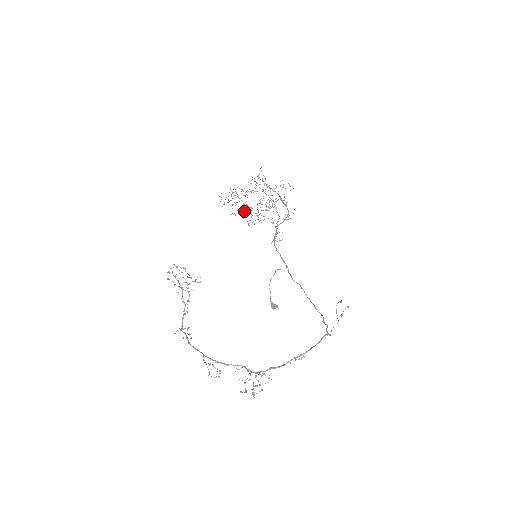
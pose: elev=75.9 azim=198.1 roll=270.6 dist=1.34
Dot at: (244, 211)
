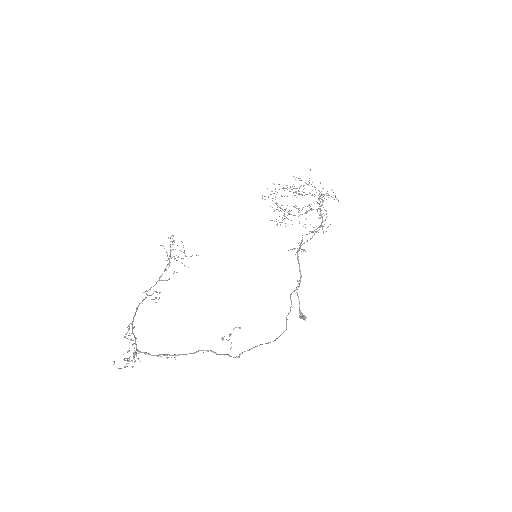
Dot at: (277, 209)
